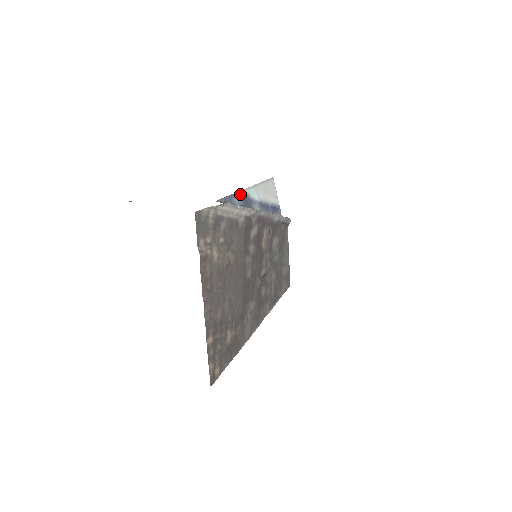
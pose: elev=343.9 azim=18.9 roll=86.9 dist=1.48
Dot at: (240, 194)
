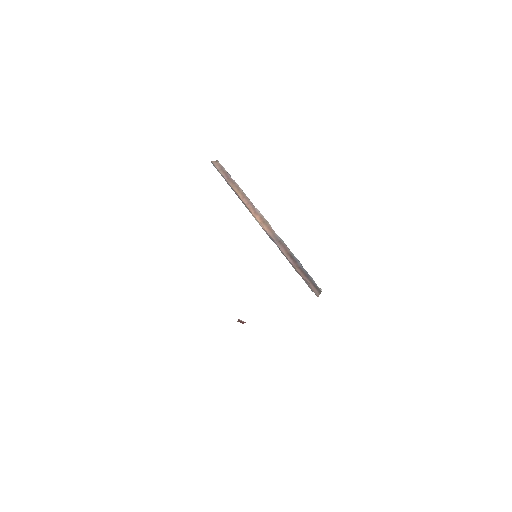
Dot at: occluded
